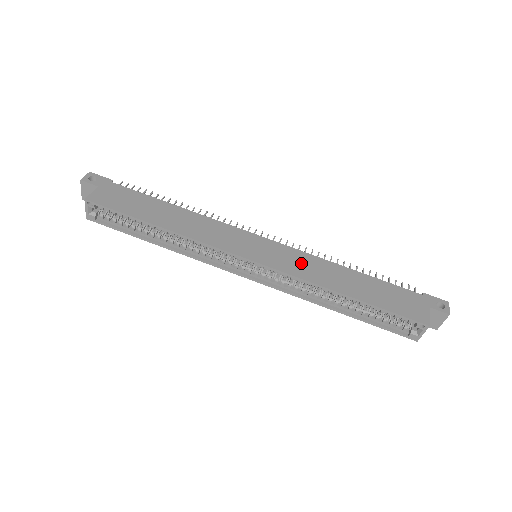
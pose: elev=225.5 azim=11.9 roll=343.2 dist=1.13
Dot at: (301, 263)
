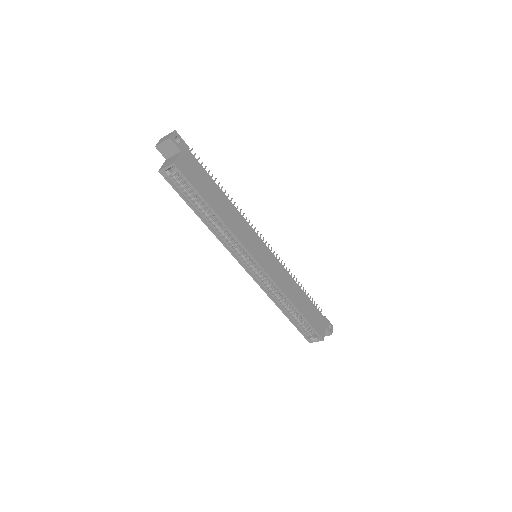
Dot at: (281, 275)
